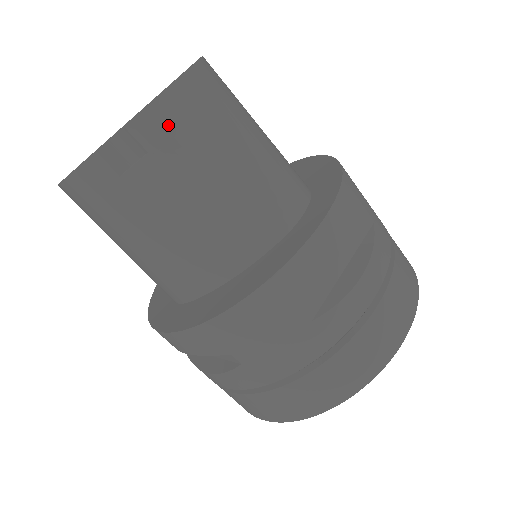
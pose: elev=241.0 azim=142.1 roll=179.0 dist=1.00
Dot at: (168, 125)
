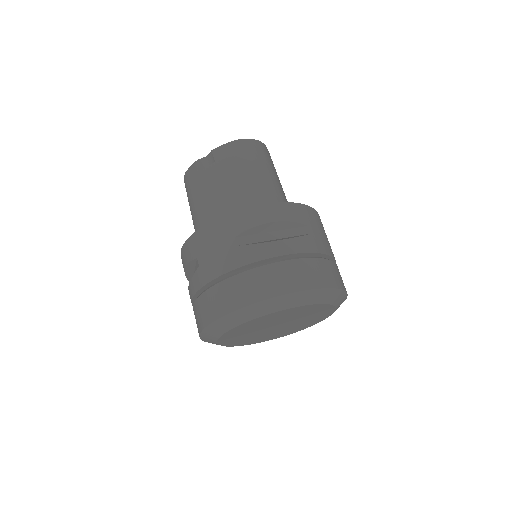
Dot at: (227, 153)
